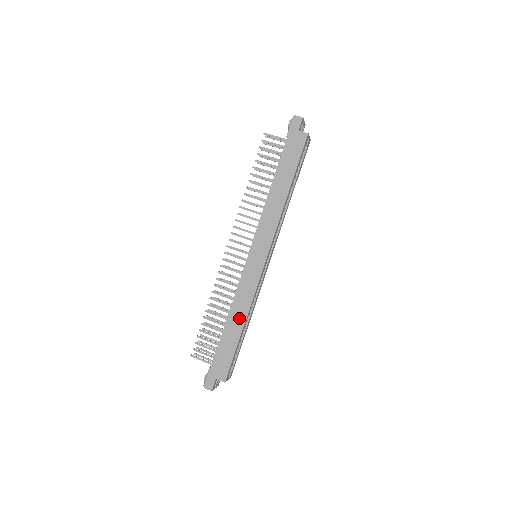
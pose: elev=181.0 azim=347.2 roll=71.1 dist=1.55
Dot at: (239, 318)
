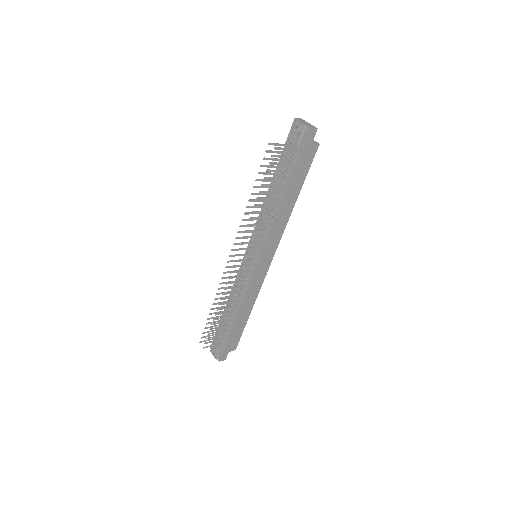
Dot at: (248, 309)
